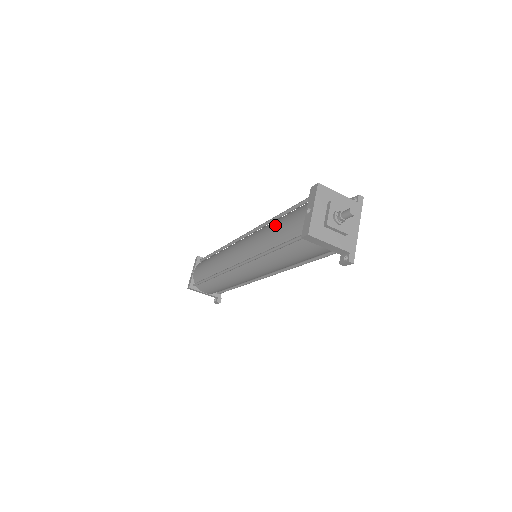
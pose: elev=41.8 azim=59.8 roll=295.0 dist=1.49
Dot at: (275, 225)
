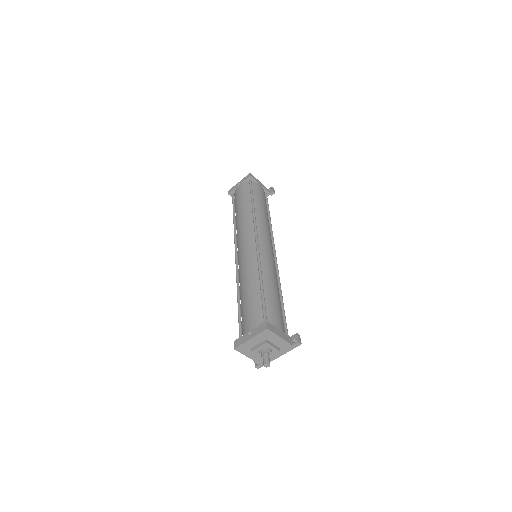
Dot at: (250, 292)
